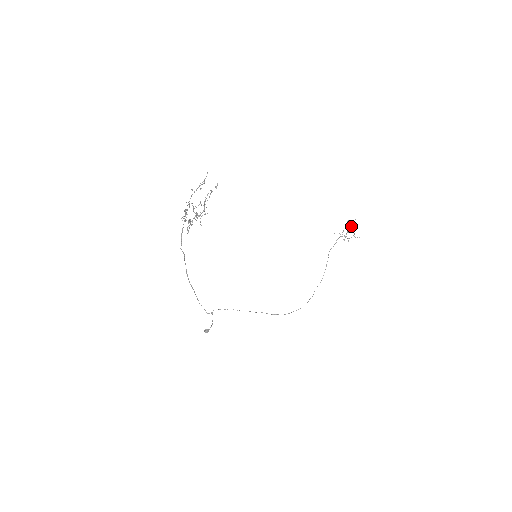
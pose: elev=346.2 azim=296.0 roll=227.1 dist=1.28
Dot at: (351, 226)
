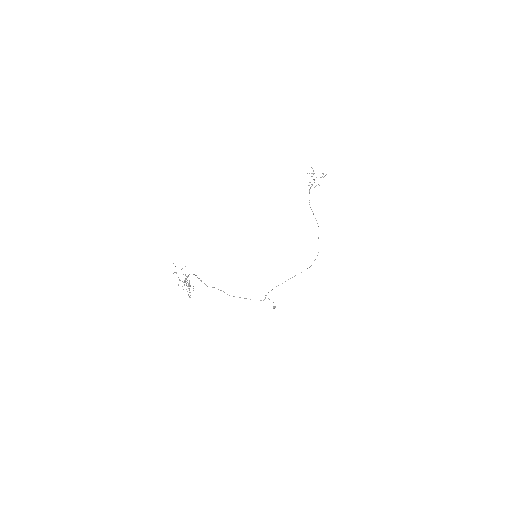
Dot at: (313, 174)
